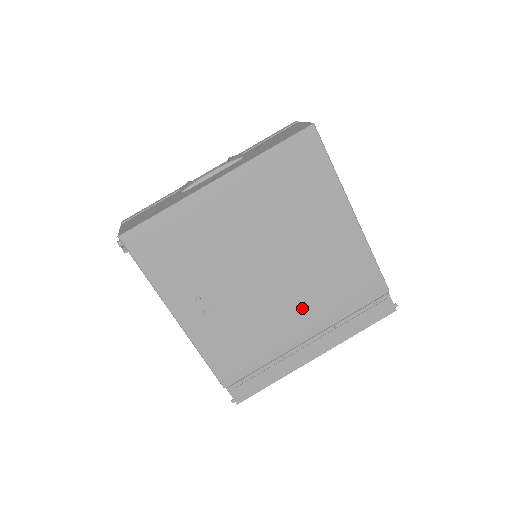
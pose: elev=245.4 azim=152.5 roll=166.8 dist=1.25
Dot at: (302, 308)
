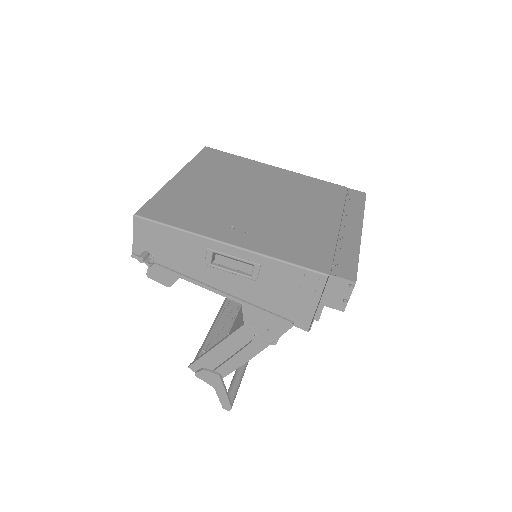
Dot at: (309, 210)
